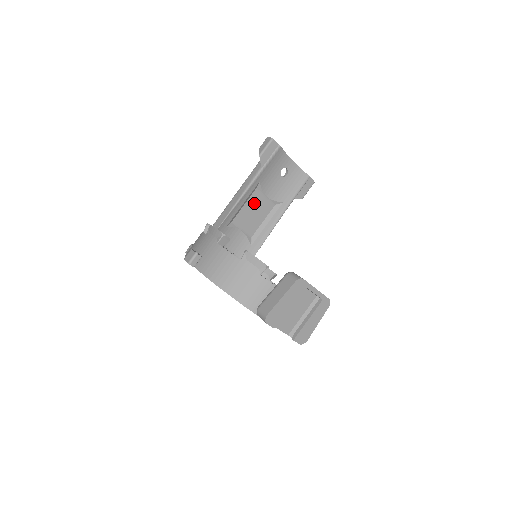
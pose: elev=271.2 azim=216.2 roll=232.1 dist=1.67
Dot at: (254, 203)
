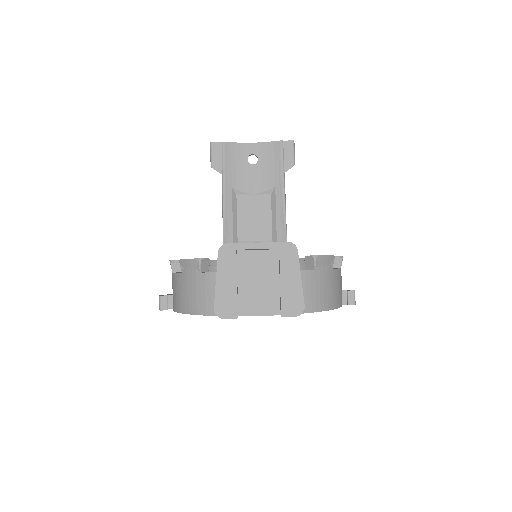
Dot at: (246, 209)
